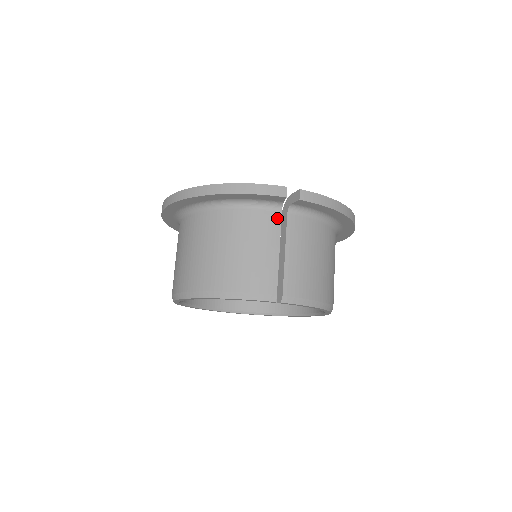
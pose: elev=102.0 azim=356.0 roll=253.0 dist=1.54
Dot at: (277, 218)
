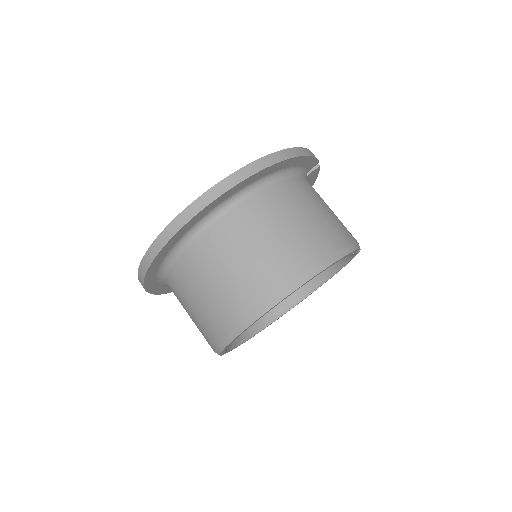
Dot at: occluded
